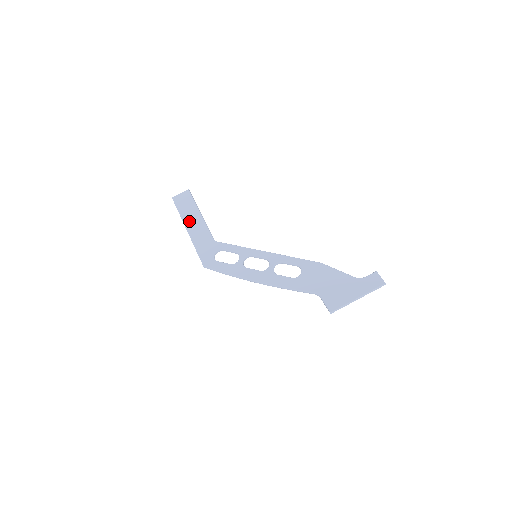
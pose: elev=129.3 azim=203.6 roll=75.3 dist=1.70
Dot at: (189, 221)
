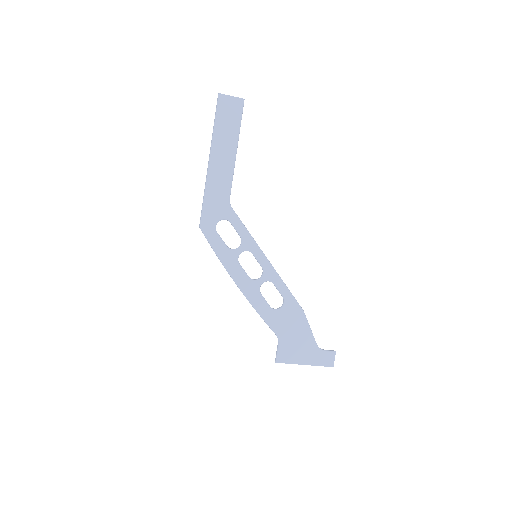
Dot at: (218, 151)
